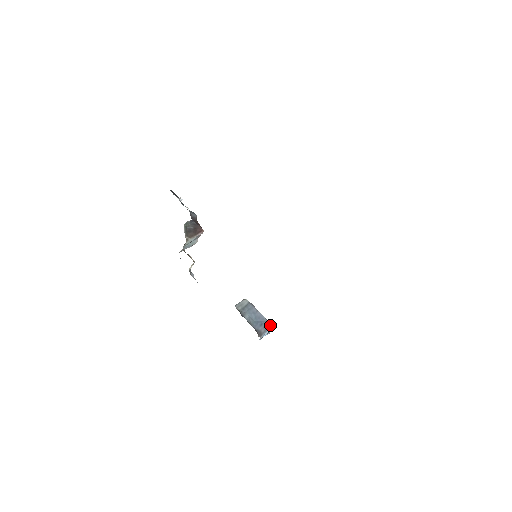
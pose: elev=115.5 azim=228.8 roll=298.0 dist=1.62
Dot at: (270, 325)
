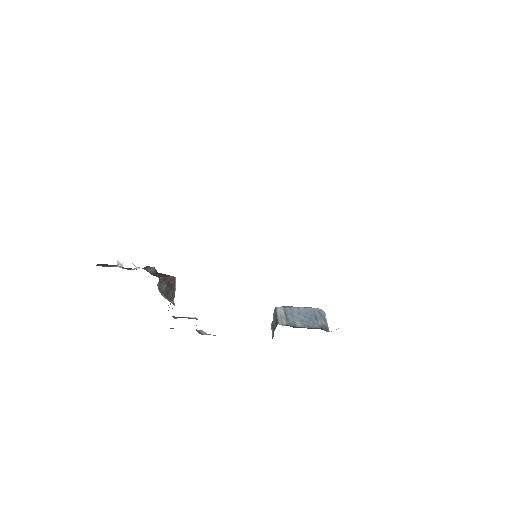
Dot at: (321, 310)
